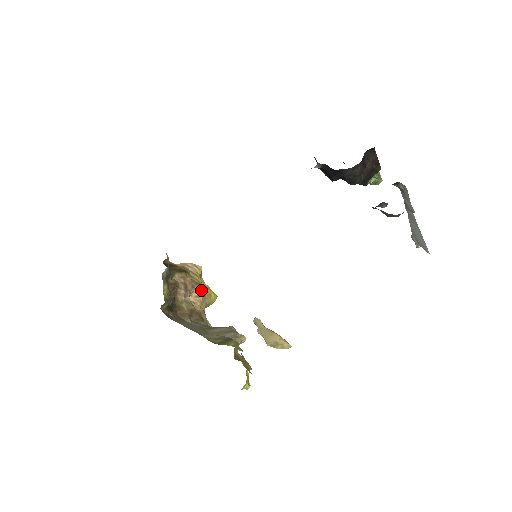
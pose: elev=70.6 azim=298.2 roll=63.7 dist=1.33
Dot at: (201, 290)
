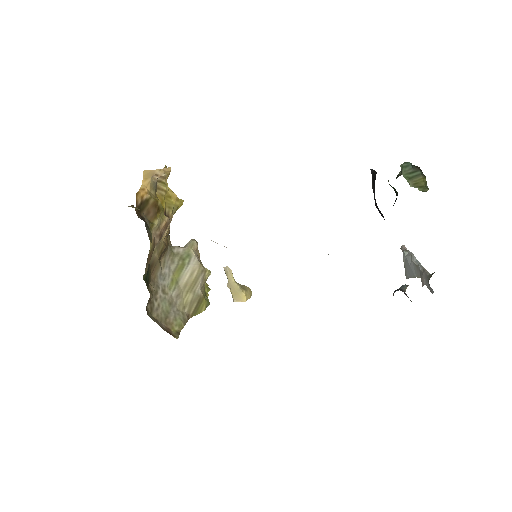
Dot at: (170, 210)
